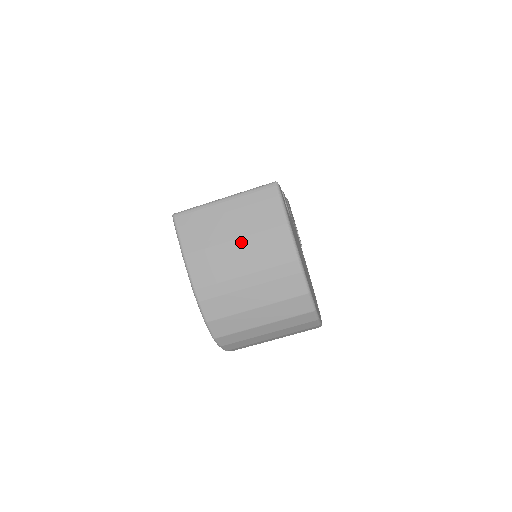
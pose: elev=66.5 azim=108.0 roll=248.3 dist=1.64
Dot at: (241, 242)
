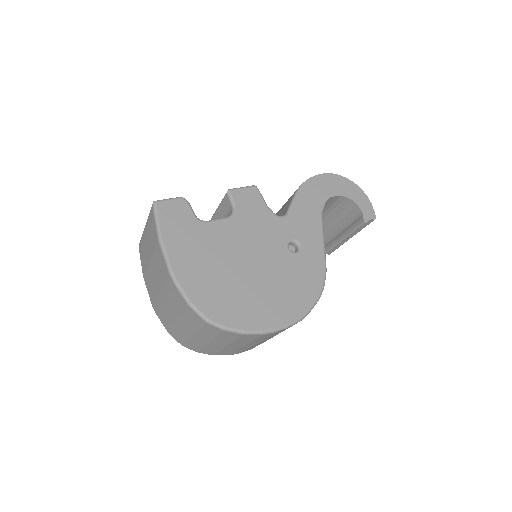
Dot at: (152, 262)
